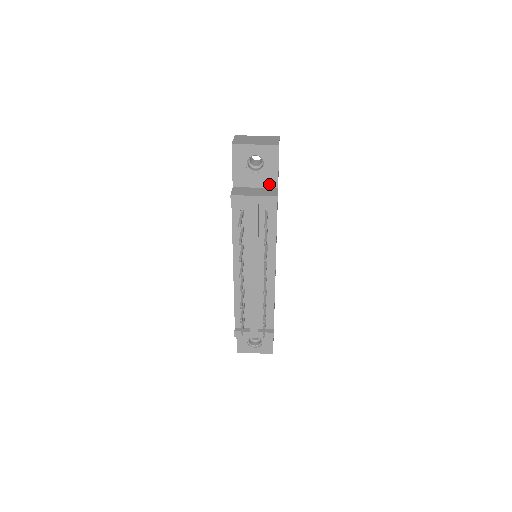
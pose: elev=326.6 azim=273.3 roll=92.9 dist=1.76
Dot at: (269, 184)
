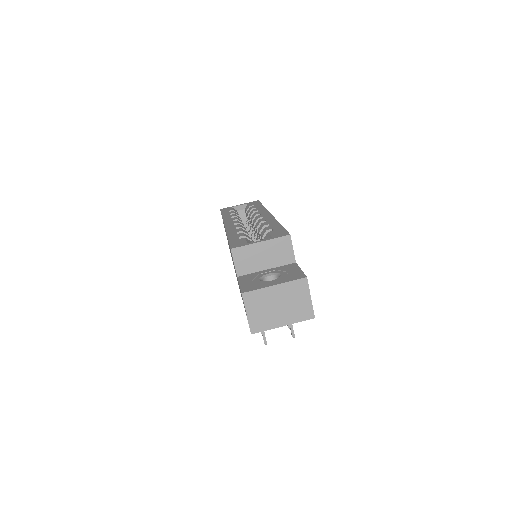
Dot at: occluded
